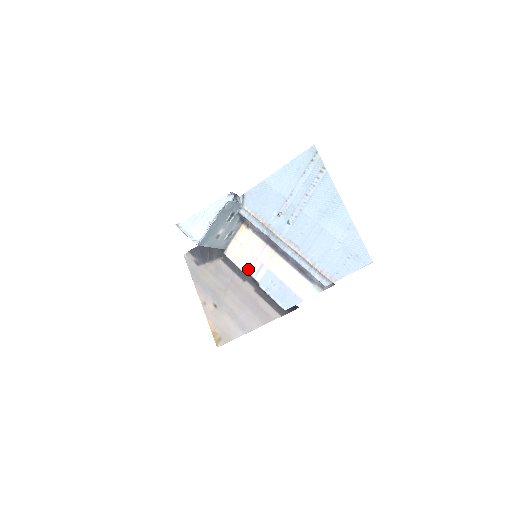
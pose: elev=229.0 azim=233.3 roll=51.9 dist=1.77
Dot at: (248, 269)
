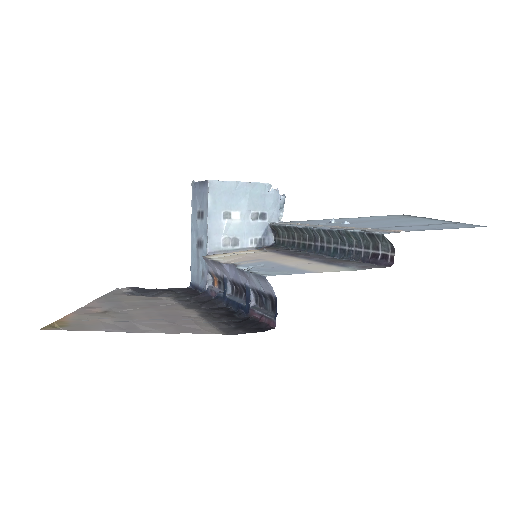
Dot at: (230, 261)
